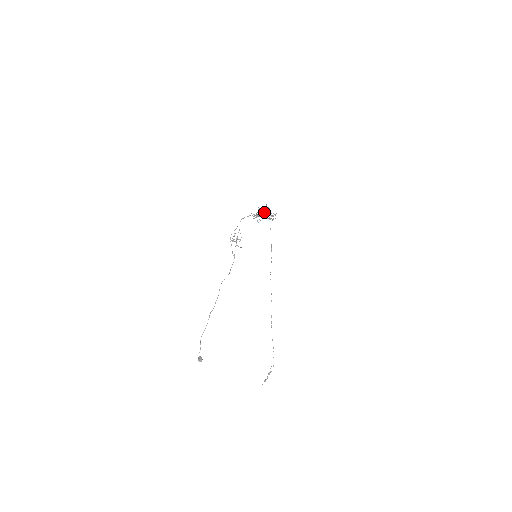
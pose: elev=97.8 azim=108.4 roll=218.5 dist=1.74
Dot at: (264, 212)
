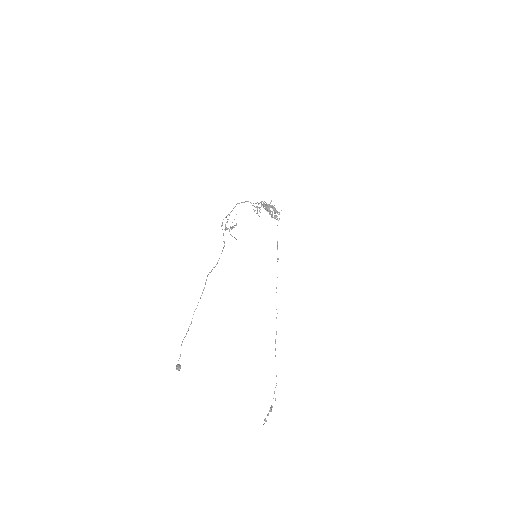
Dot at: (267, 207)
